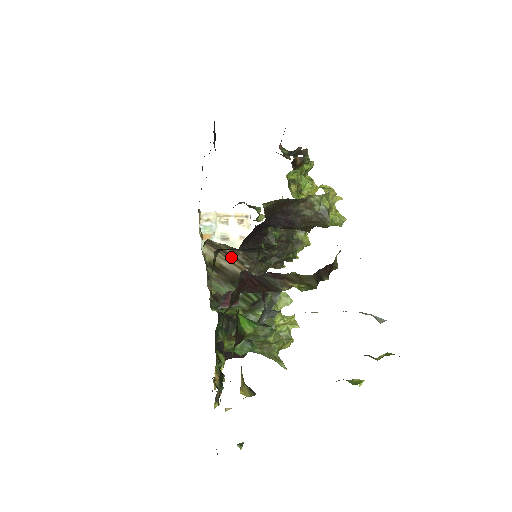
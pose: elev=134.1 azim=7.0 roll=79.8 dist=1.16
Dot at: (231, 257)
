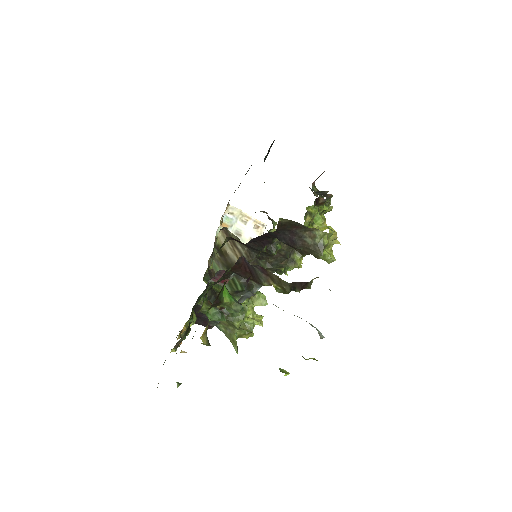
Dot at: (237, 249)
